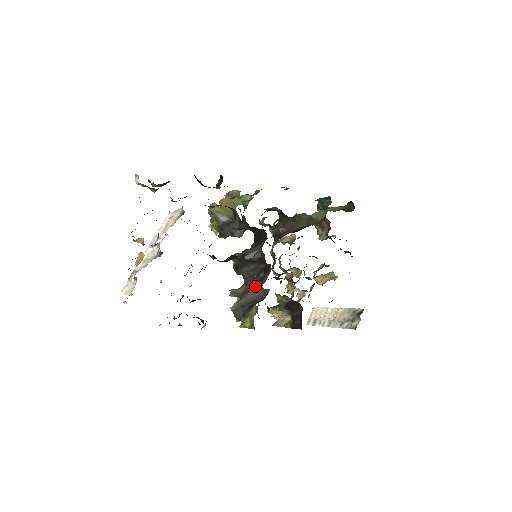
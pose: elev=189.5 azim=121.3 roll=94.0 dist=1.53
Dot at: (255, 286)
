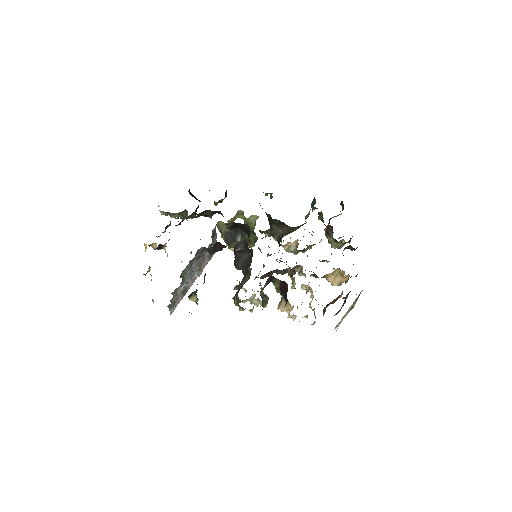
Dot at: (247, 273)
